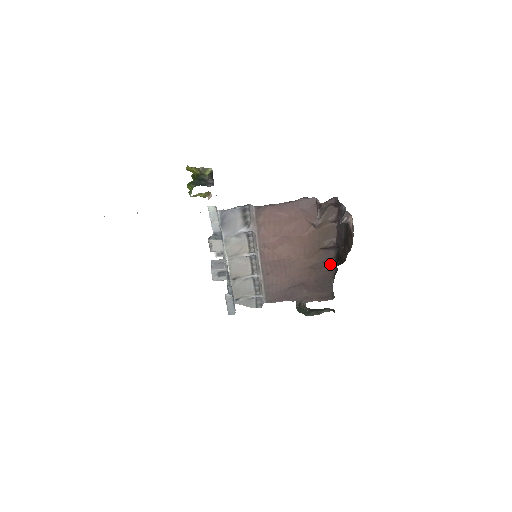
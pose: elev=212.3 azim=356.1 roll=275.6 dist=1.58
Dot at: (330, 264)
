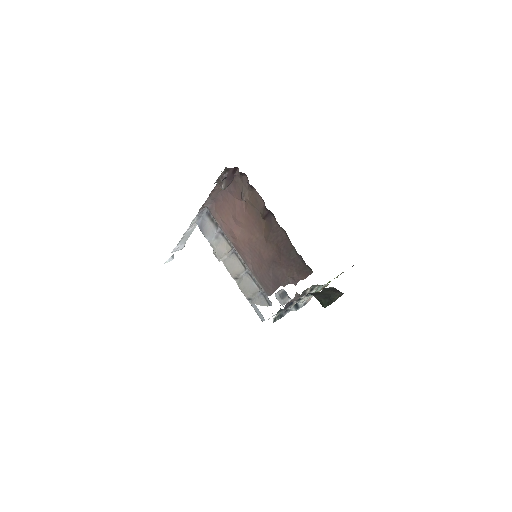
Dot at: (280, 231)
